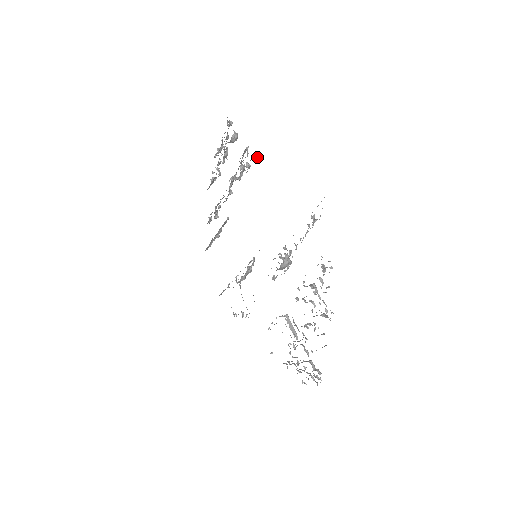
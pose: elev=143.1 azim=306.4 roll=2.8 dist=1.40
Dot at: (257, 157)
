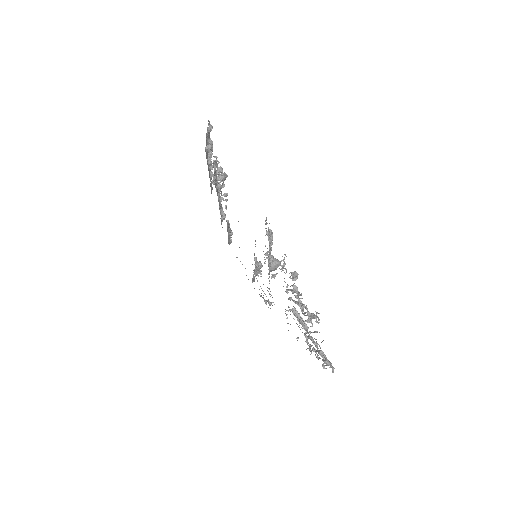
Dot at: (222, 171)
